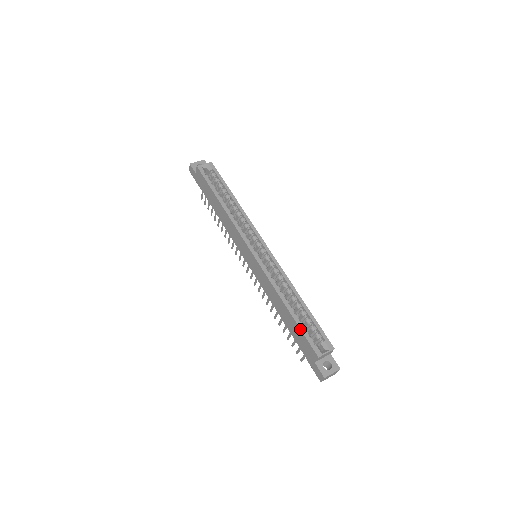
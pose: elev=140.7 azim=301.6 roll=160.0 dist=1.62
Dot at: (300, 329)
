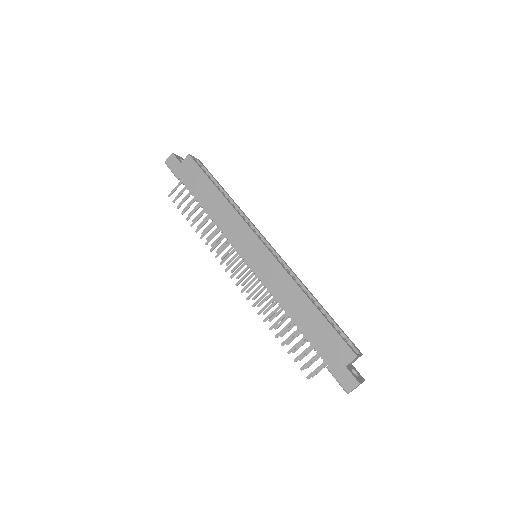
Dot at: (332, 326)
